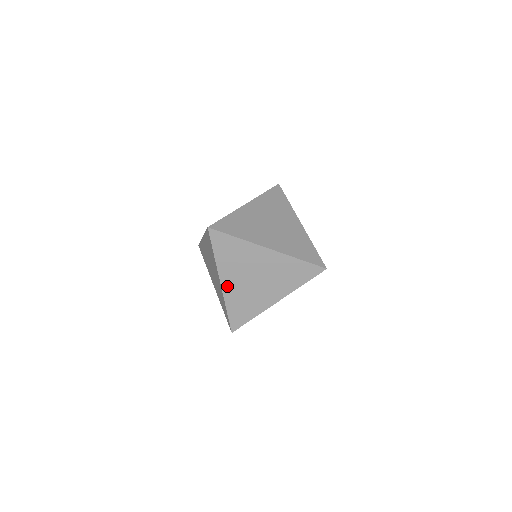
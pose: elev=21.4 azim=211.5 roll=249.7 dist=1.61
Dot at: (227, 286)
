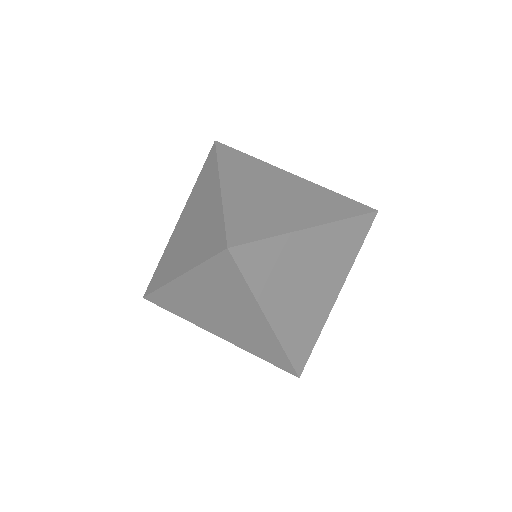
Dot at: (278, 320)
